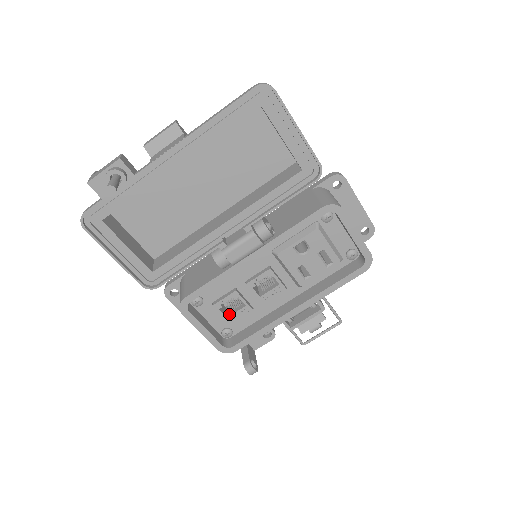
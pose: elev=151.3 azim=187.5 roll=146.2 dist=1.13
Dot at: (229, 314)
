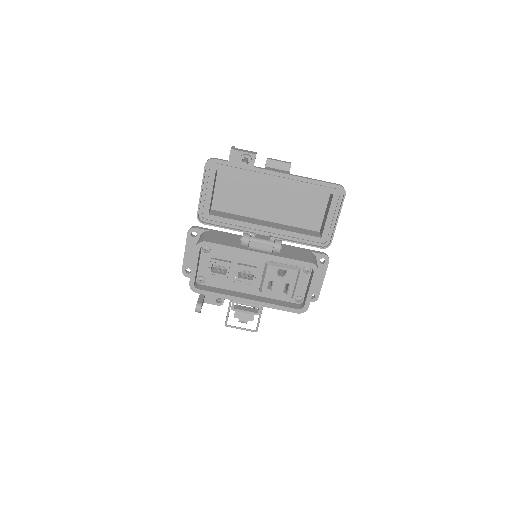
Dot at: (213, 271)
